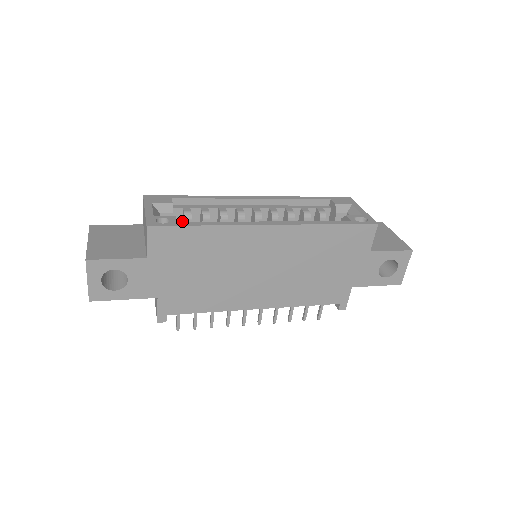
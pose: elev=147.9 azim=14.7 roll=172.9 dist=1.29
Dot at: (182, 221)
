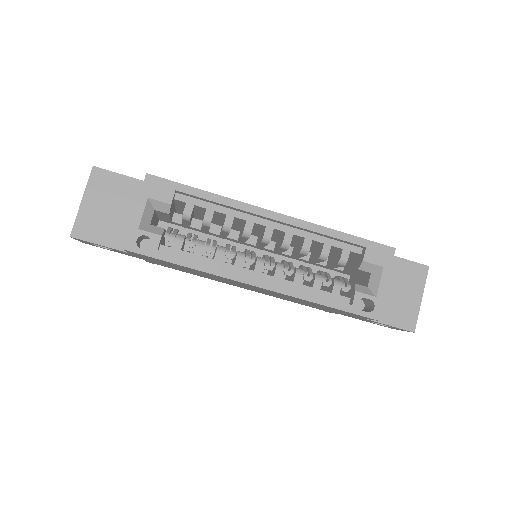
Dot at: occluded
